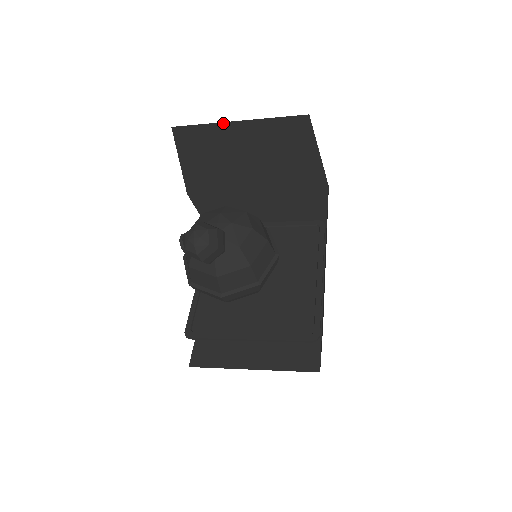
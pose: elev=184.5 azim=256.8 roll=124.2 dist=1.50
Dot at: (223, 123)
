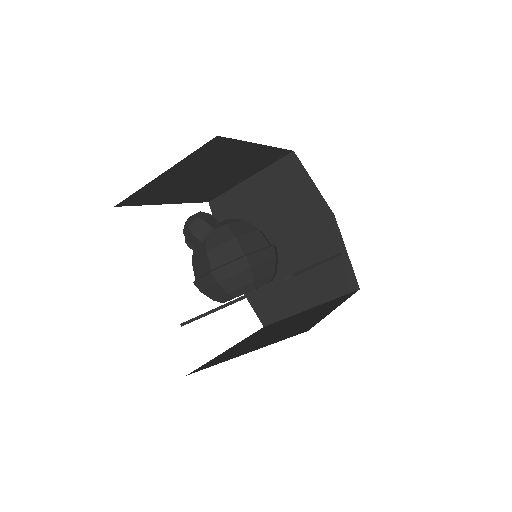
Dot at: (240, 184)
